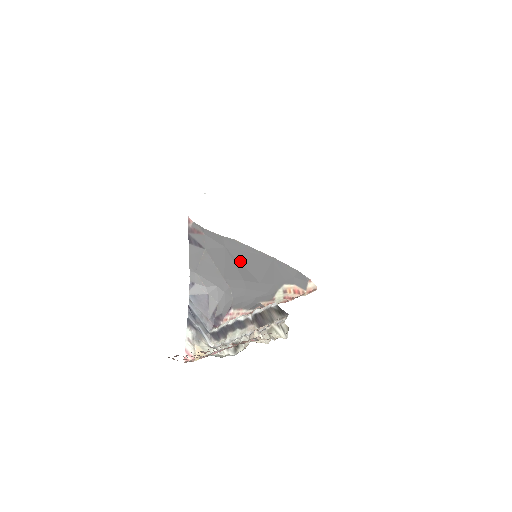
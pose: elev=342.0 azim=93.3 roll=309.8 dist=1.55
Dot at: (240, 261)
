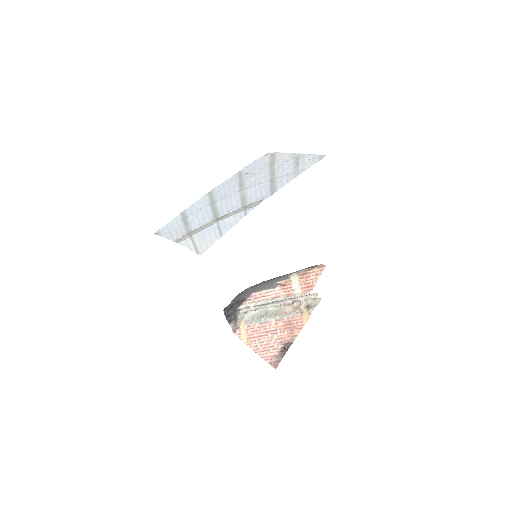
Dot at: occluded
